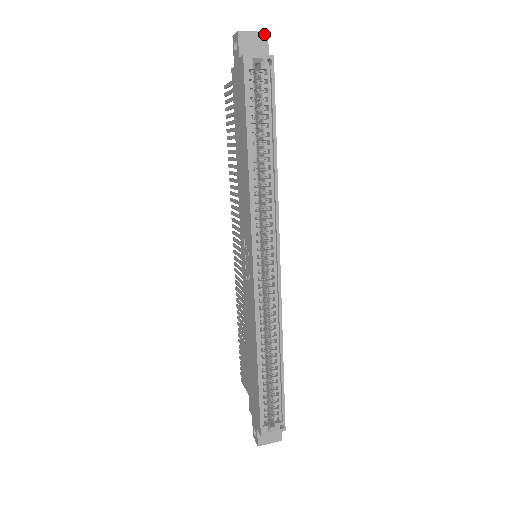
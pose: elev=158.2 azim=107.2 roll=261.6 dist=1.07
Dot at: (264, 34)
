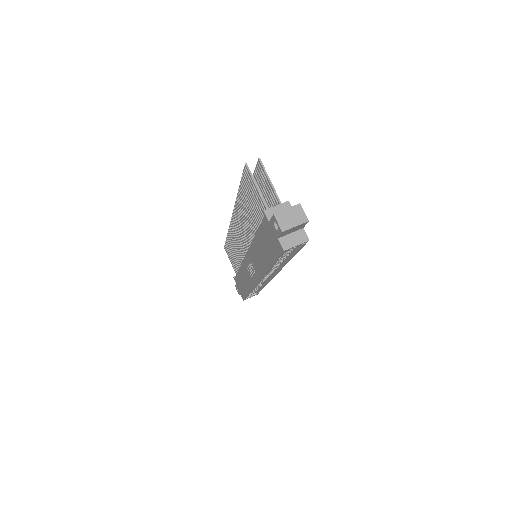
Dot at: (305, 223)
